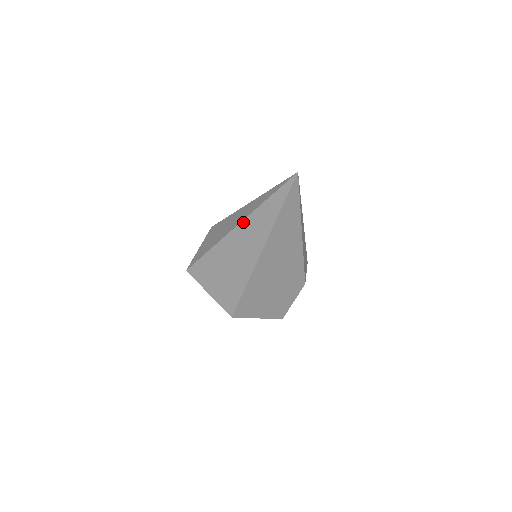
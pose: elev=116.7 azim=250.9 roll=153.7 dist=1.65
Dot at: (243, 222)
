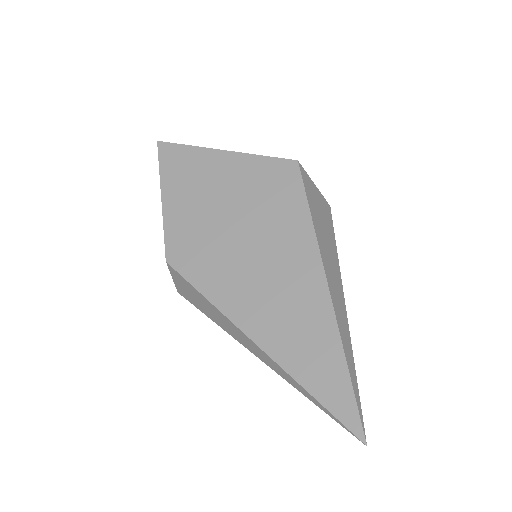
Dot at: occluded
